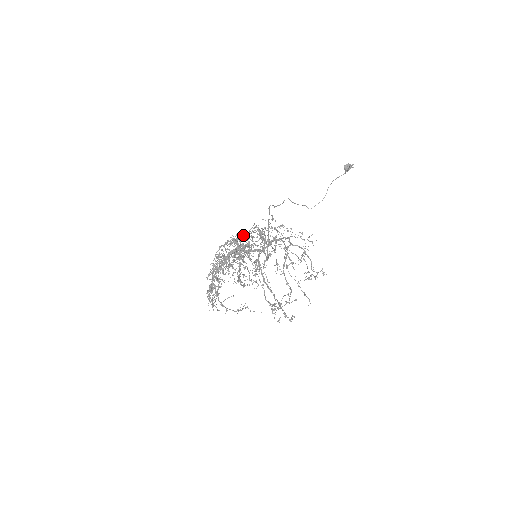
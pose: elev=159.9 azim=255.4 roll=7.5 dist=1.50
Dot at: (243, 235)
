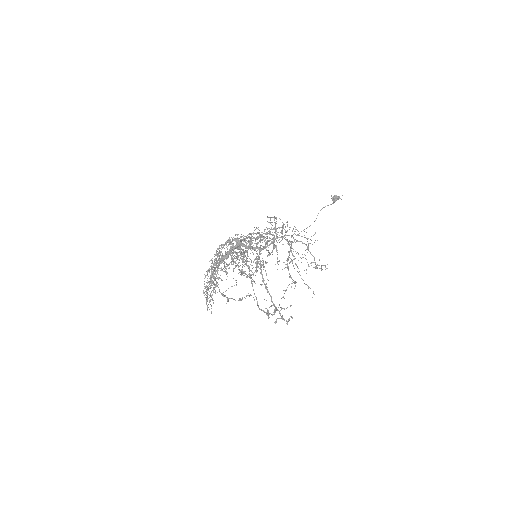
Dot at: occluded
